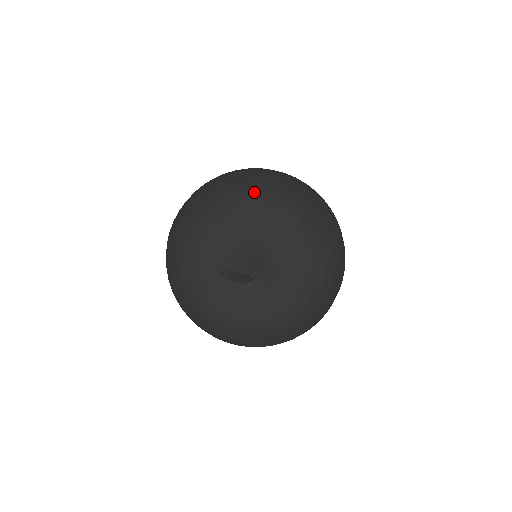
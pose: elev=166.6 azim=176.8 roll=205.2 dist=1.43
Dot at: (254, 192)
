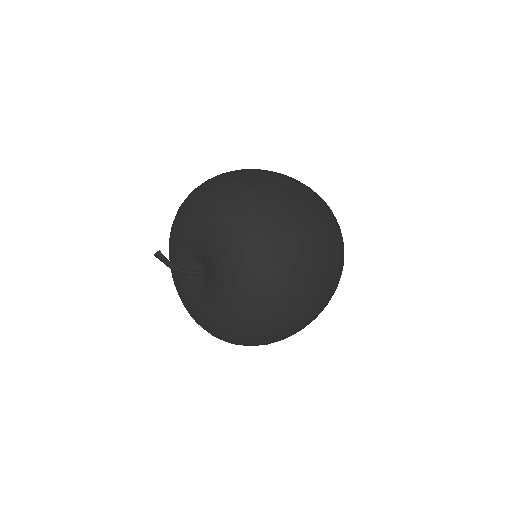
Dot at: (231, 209)
